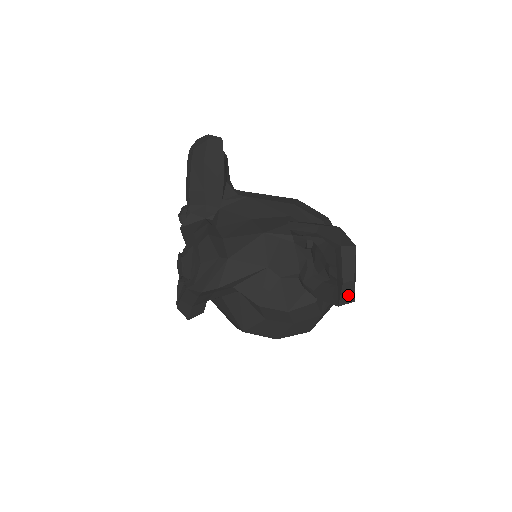
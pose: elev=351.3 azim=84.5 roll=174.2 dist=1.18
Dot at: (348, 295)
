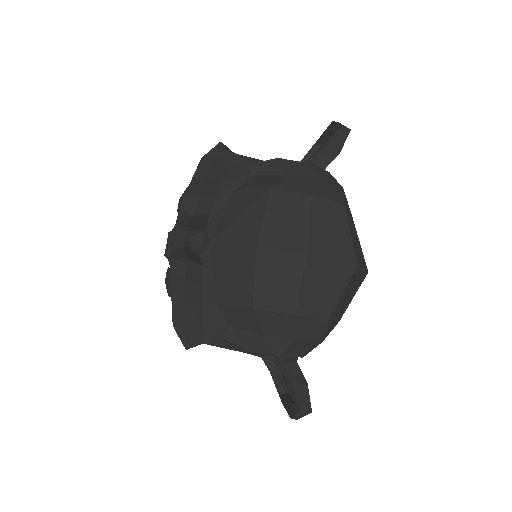
Dot at: (342, 126)
